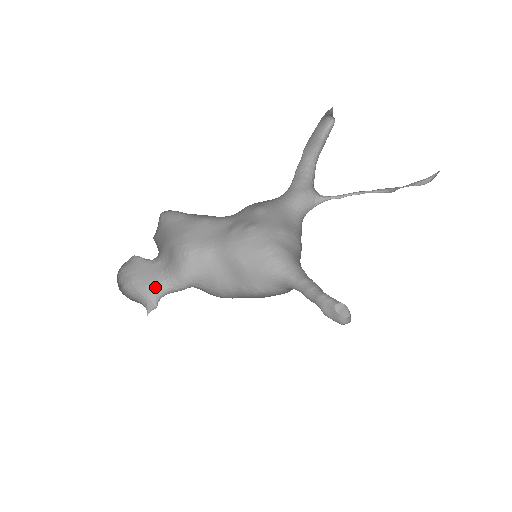
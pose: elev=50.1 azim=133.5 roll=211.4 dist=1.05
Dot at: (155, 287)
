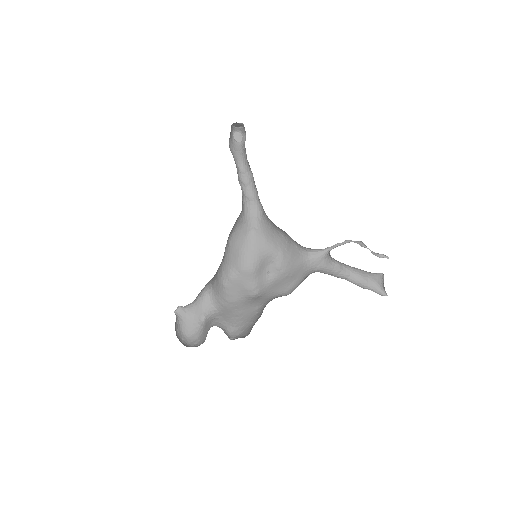
Dot at: occluded
